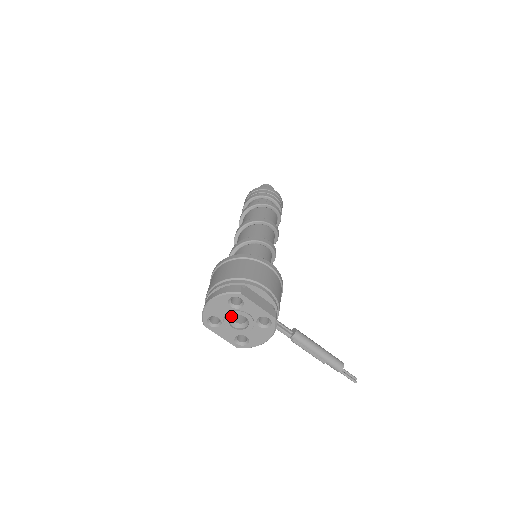
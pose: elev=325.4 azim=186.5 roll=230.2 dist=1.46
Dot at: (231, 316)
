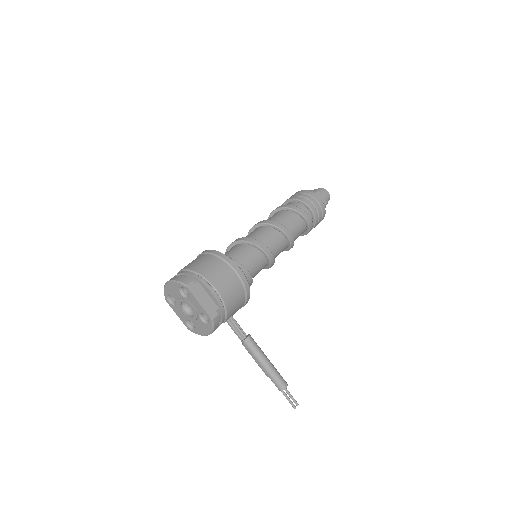
Dot at: (182, 302)
